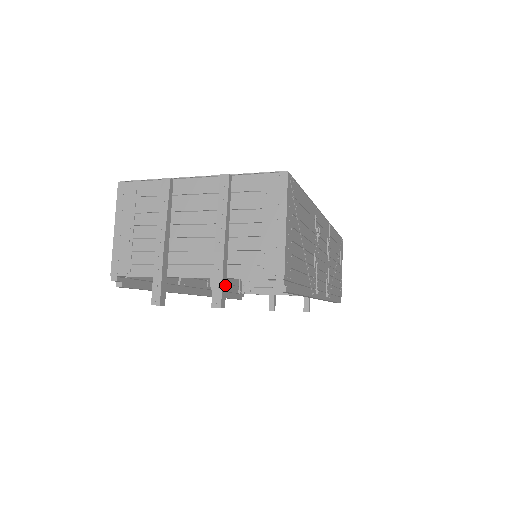
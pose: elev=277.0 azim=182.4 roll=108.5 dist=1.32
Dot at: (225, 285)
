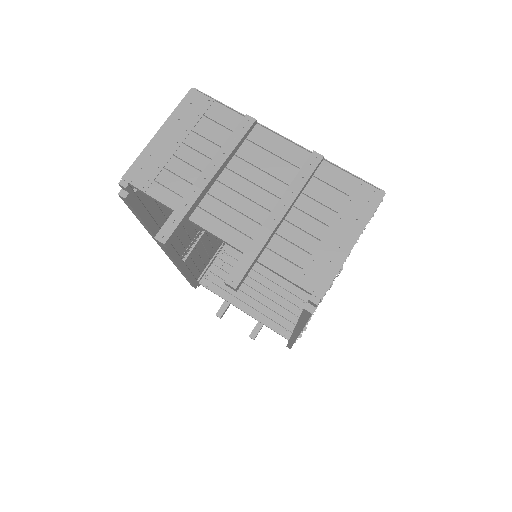
Dot at: occluded
